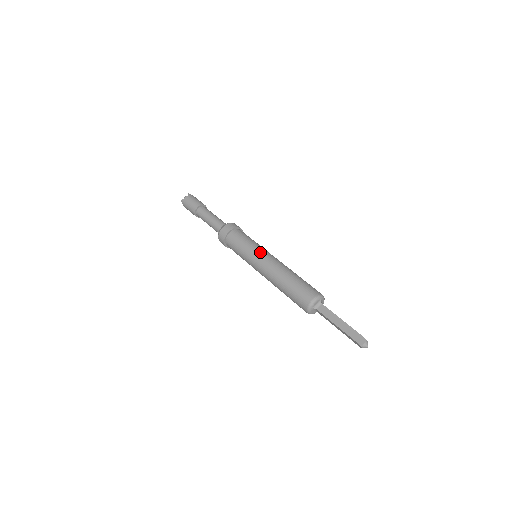
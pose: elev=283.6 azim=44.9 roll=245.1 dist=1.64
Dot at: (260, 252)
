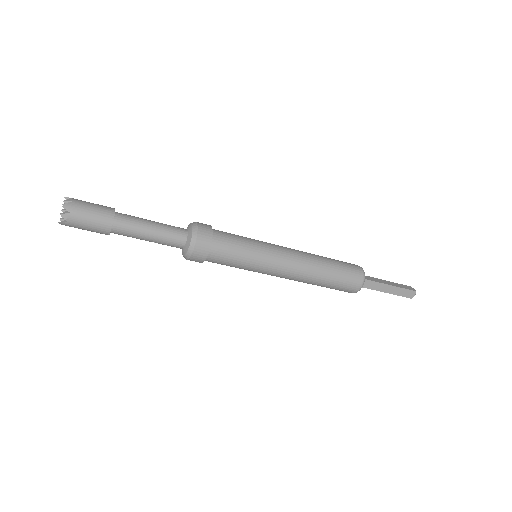
Dot at: (272, 261)
